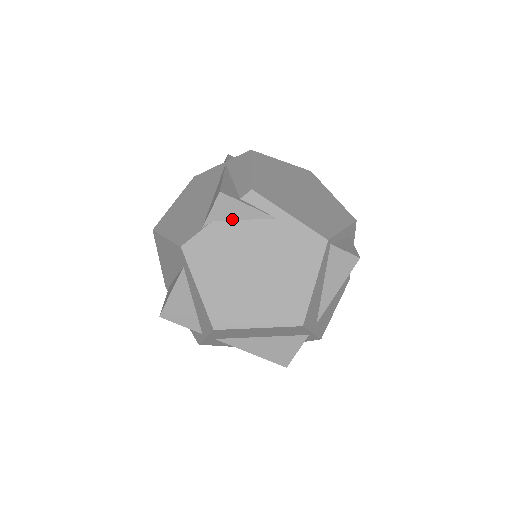
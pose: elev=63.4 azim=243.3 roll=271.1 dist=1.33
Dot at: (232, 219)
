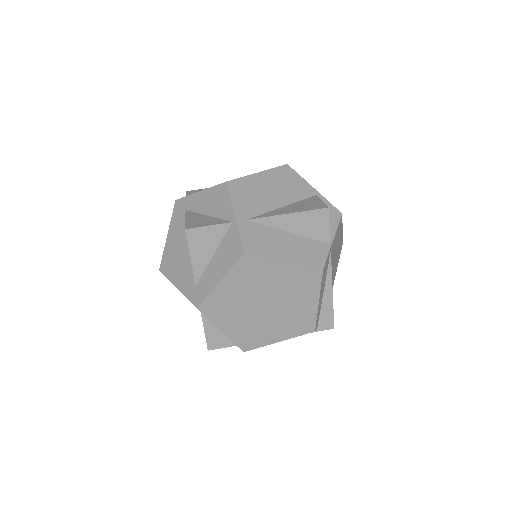
Dot at: occluded
